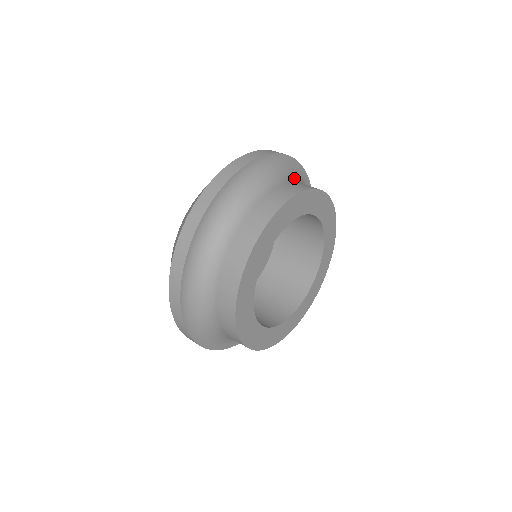
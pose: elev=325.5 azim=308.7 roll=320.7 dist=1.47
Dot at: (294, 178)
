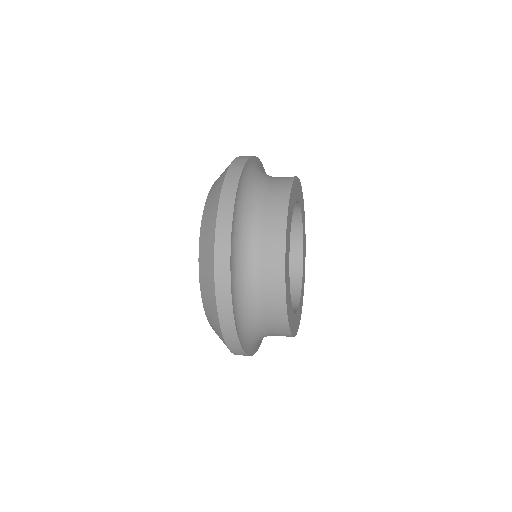
Dot at: occluded
